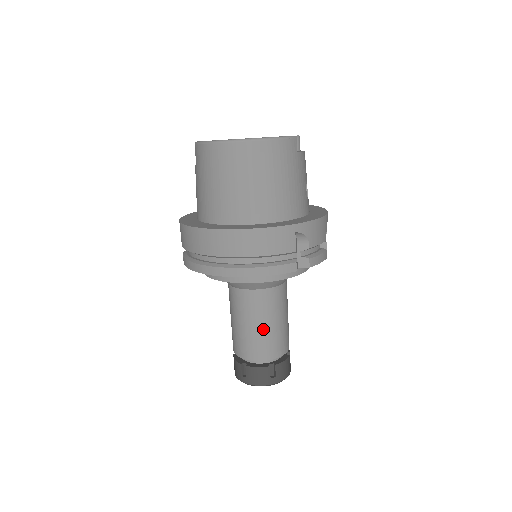
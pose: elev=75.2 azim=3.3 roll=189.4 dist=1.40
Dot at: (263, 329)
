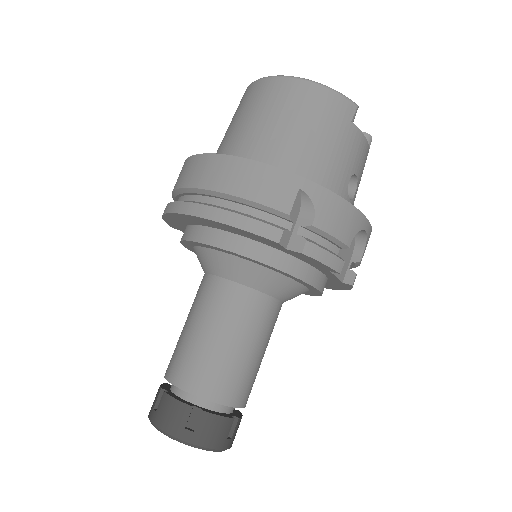
Dot at: (210, 342)
